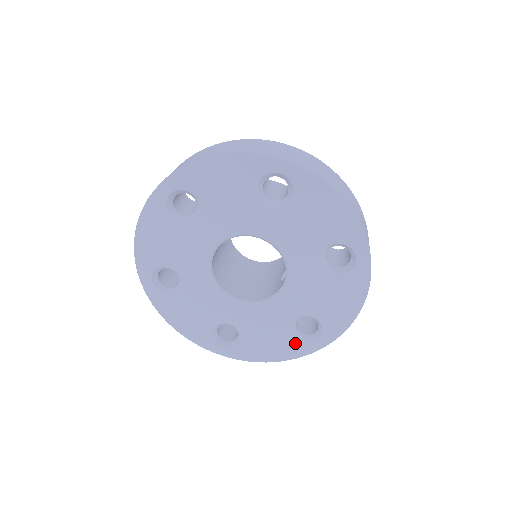
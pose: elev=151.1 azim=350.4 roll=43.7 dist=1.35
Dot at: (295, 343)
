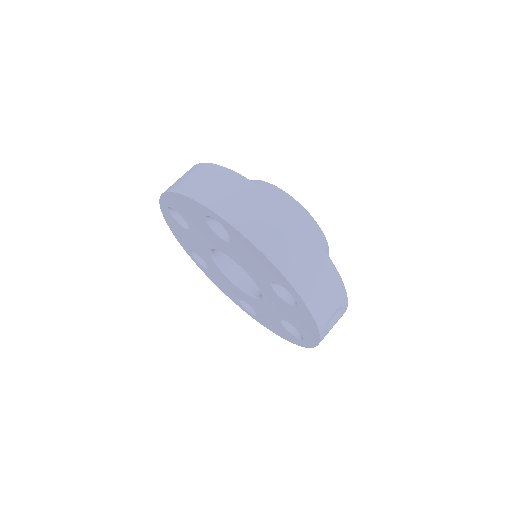
Dot at: (290, 335)
